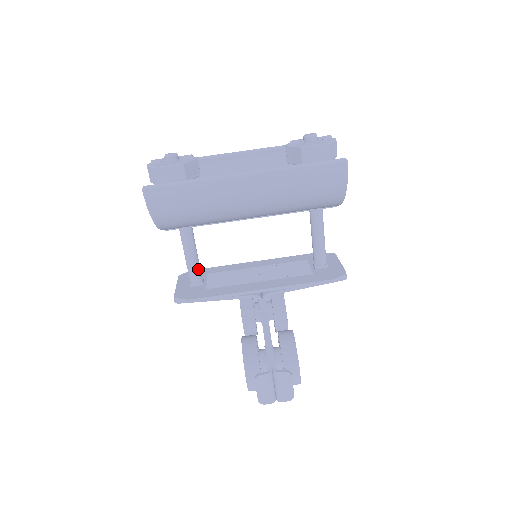
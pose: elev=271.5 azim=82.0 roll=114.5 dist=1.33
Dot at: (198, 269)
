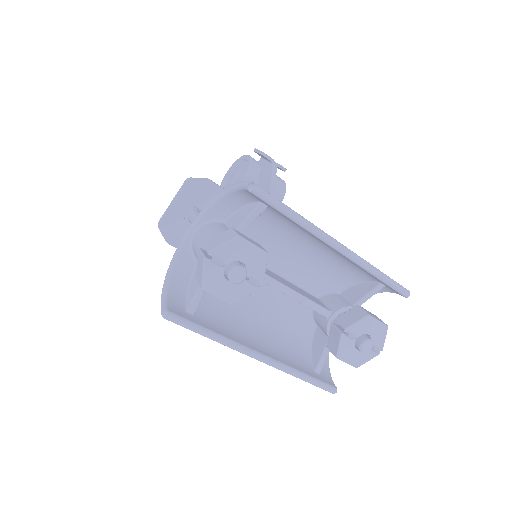
Dot at: occluded
